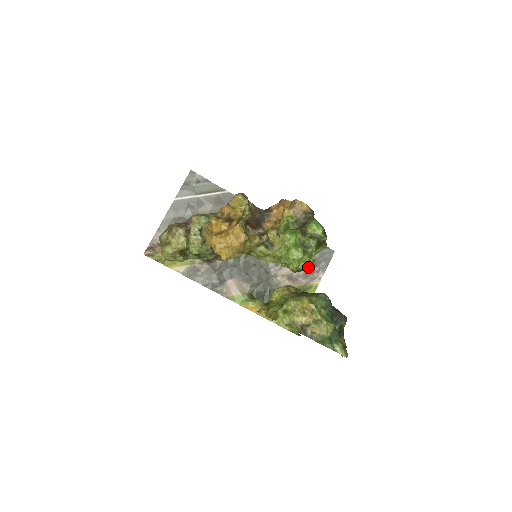
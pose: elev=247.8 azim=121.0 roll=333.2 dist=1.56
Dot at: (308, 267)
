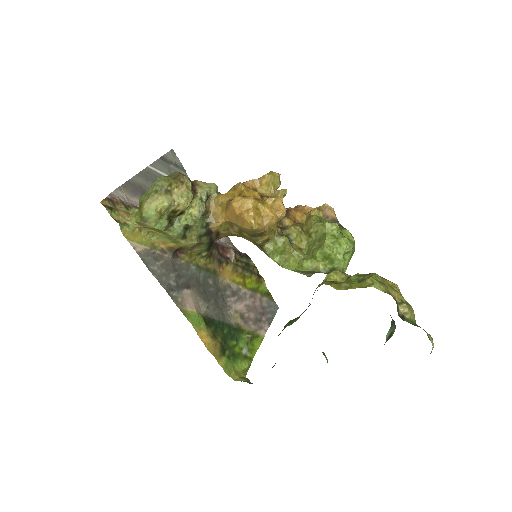
Dot at: (344, 269)
